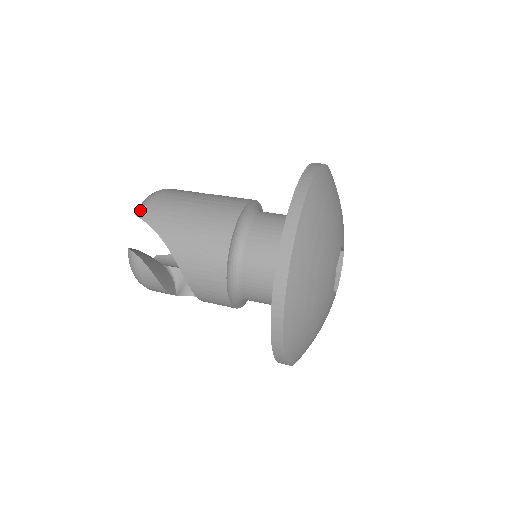
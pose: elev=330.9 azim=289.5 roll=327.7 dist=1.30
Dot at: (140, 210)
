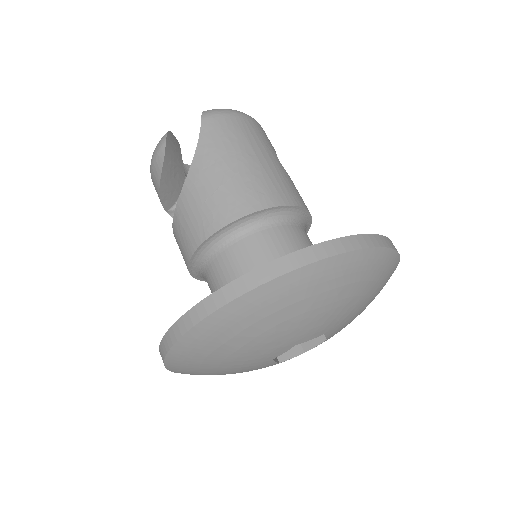
Dot at: (210, 112)
